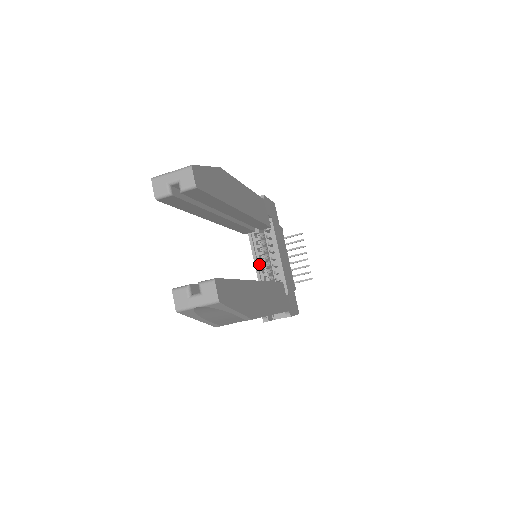
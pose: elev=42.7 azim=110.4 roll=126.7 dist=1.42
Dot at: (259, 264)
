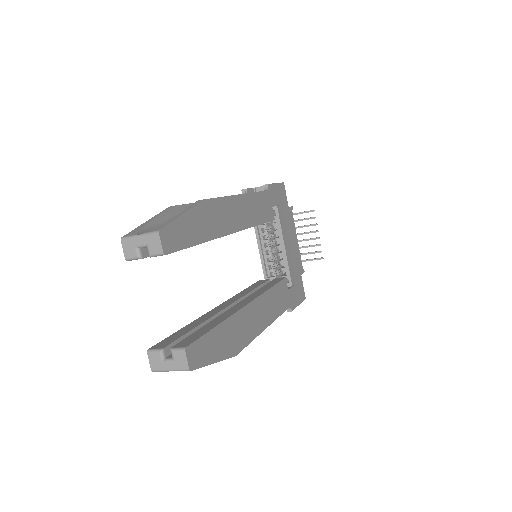
Dot at: (264, 252)
